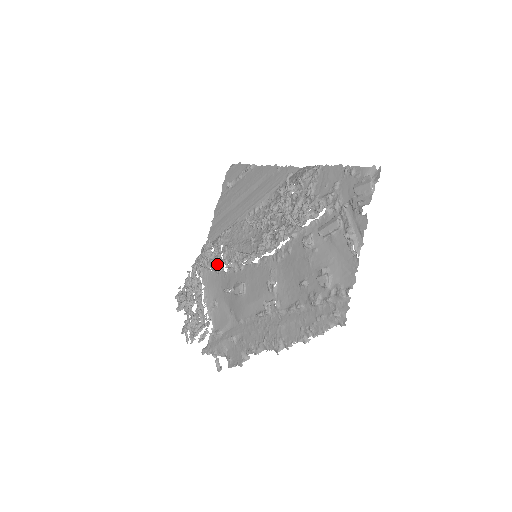
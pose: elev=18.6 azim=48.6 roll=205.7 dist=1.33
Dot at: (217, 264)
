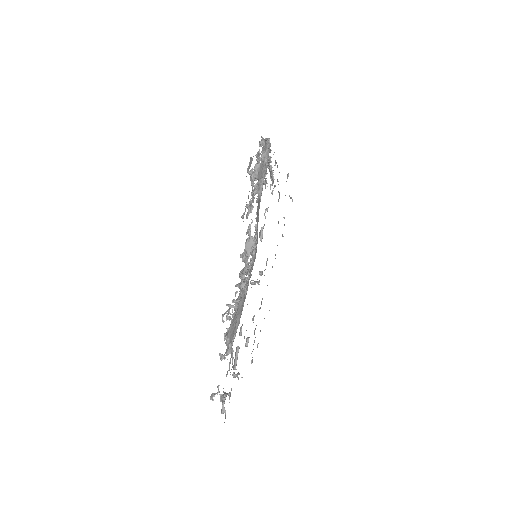
Dot at: occluded
